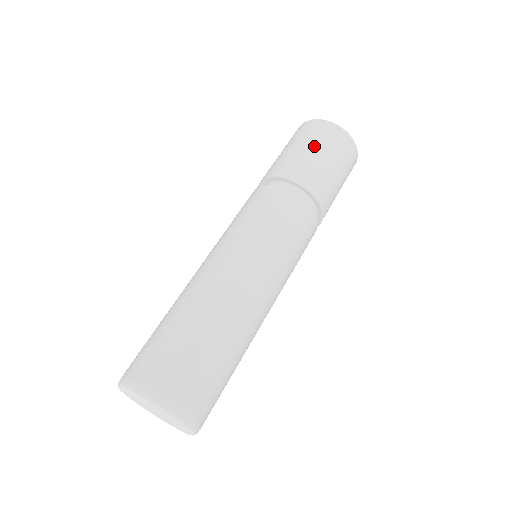
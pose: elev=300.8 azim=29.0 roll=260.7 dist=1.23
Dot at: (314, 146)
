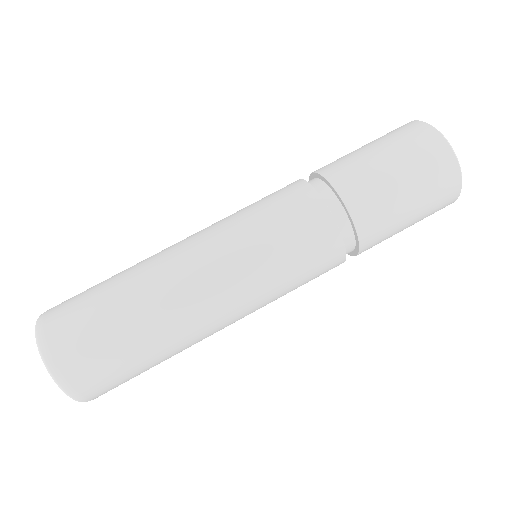
Dot at: (416, 198)
